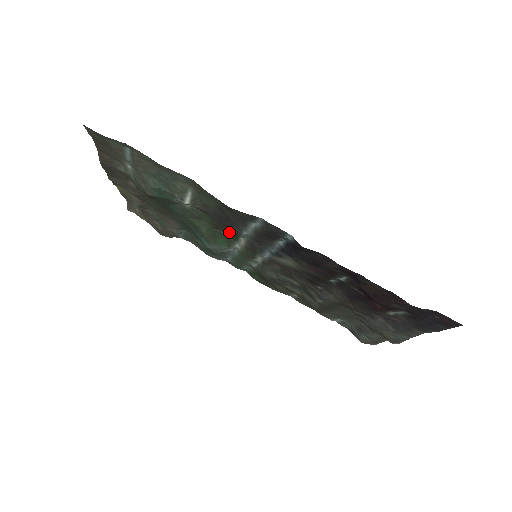
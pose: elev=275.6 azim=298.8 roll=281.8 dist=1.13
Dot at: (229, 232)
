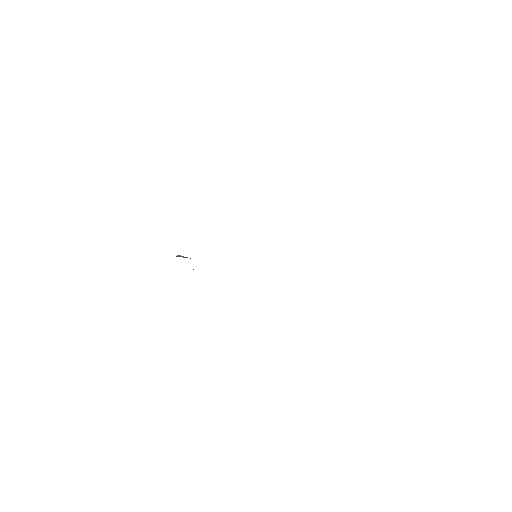
Dot at: occluded
